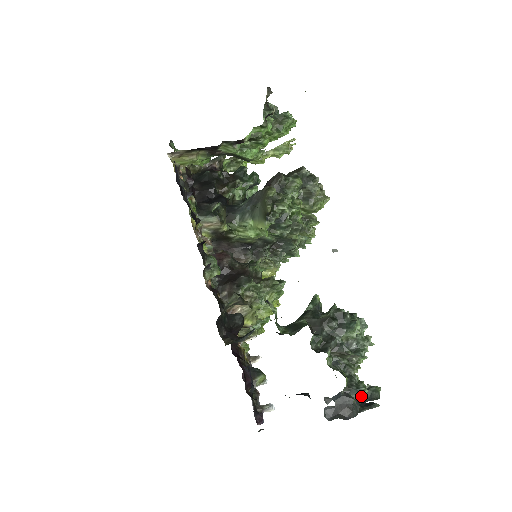
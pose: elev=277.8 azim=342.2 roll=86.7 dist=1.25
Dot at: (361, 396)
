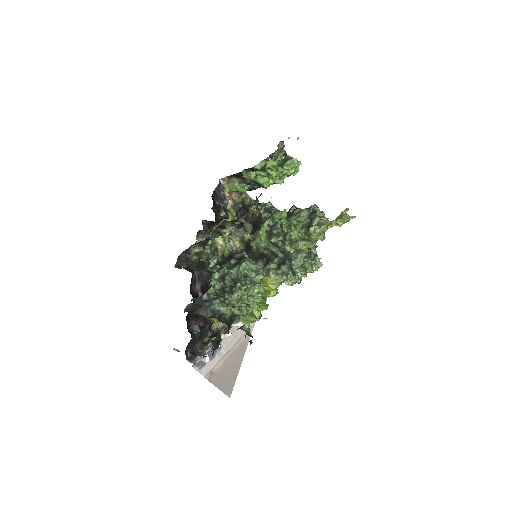
Dot at: (219, 310)
